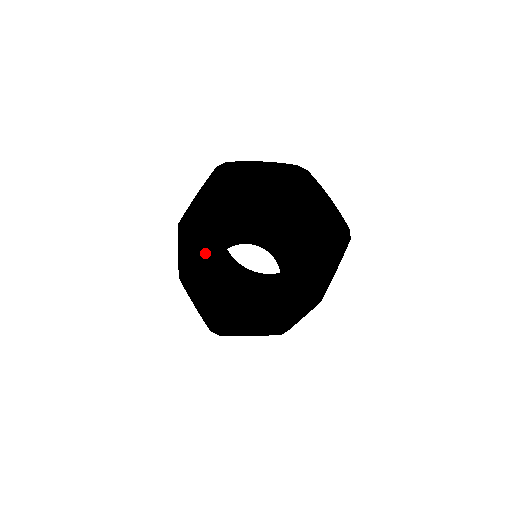
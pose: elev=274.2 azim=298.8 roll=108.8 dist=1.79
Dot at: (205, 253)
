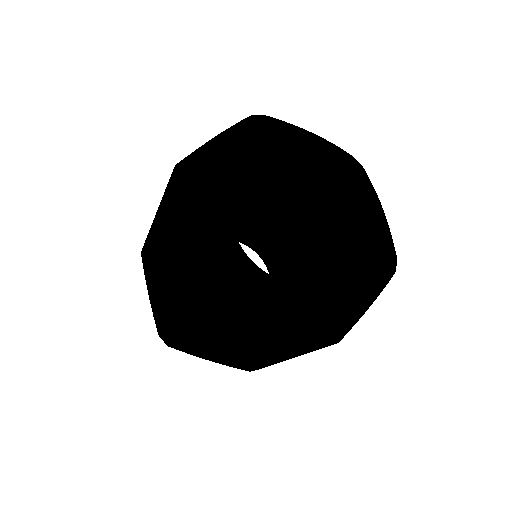
Dot at: (201, 216)
